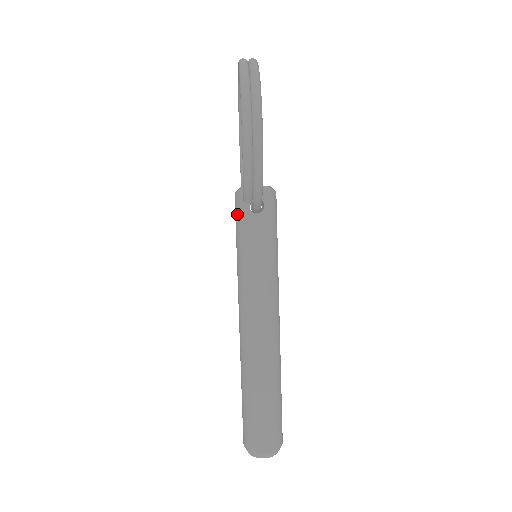
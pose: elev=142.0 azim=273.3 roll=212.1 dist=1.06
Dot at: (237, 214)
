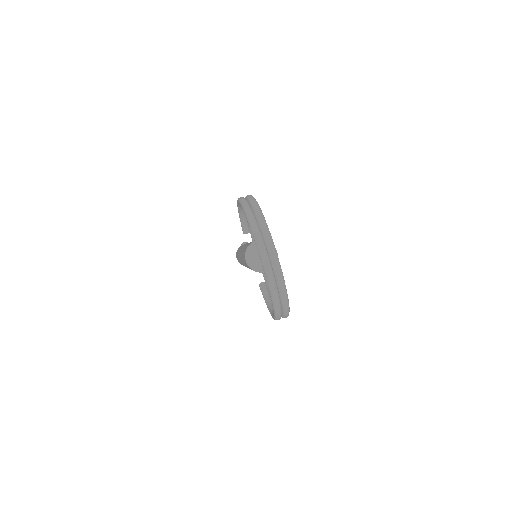
Dot at: occluded
